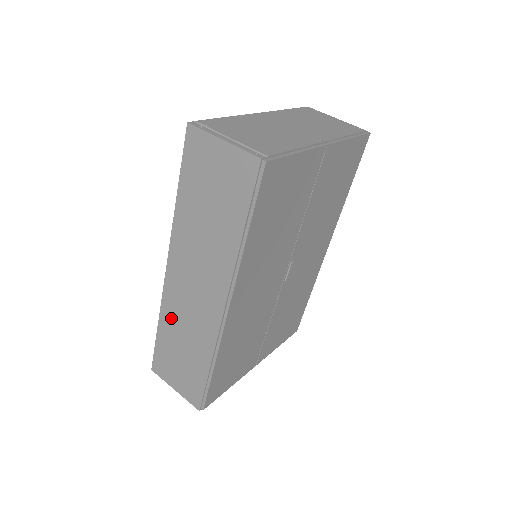
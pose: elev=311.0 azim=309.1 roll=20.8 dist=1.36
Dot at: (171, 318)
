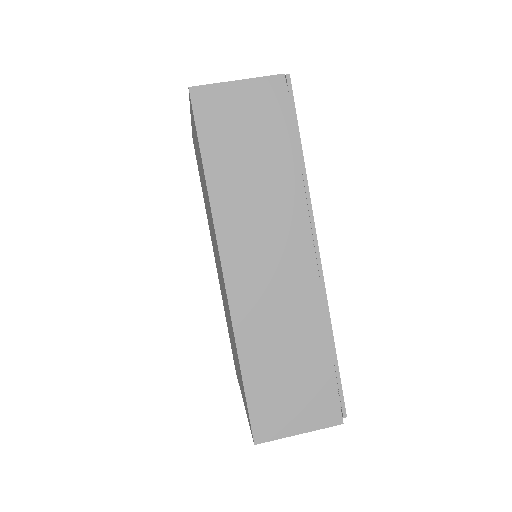
Dot at: (255, 333)
